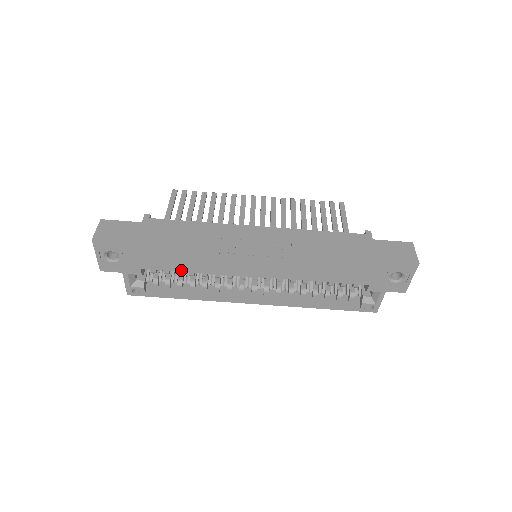
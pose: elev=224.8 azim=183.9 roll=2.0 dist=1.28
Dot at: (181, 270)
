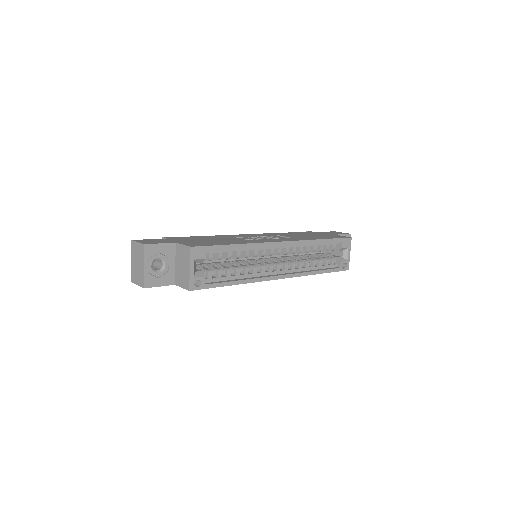
Dot at: (235, 247)
